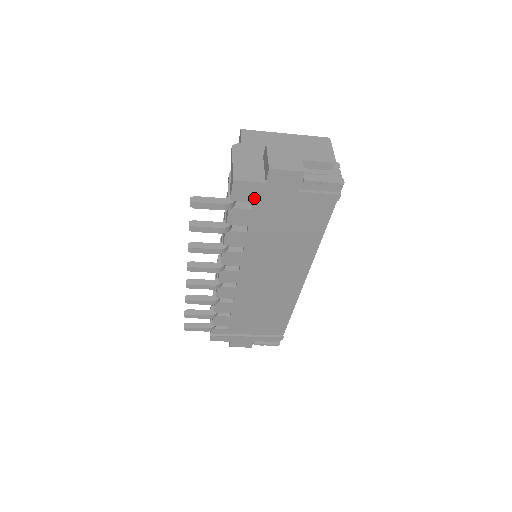
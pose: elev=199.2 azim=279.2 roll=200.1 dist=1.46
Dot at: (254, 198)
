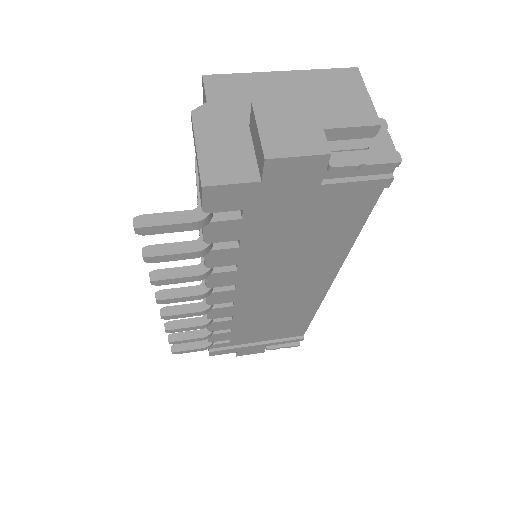
Dot at: (243, 203)
